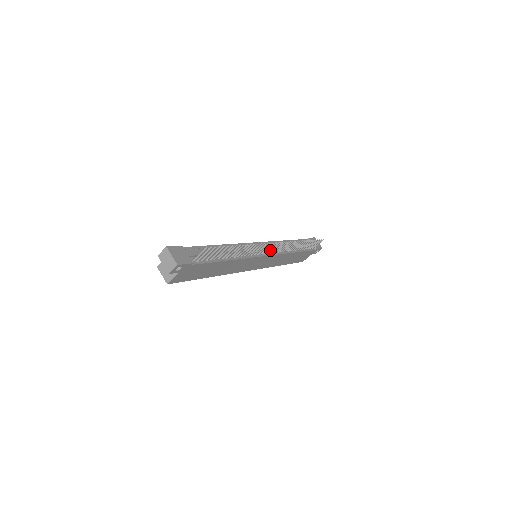
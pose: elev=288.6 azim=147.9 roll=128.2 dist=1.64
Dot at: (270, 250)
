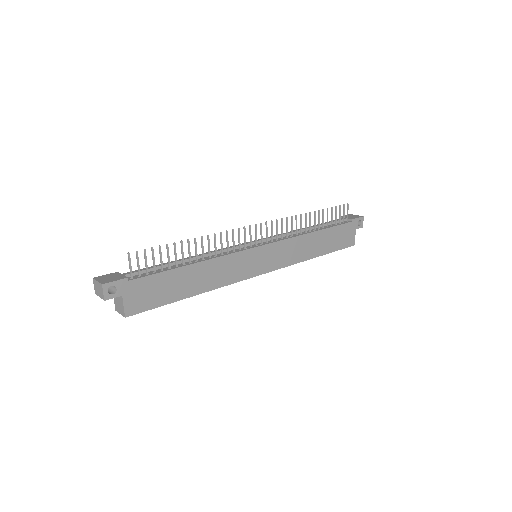
Dot at: occluded
